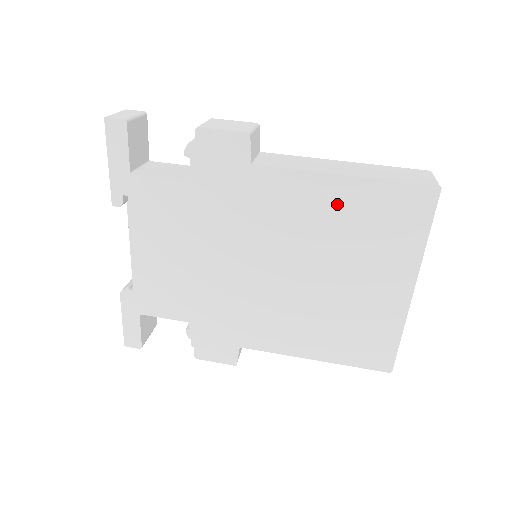
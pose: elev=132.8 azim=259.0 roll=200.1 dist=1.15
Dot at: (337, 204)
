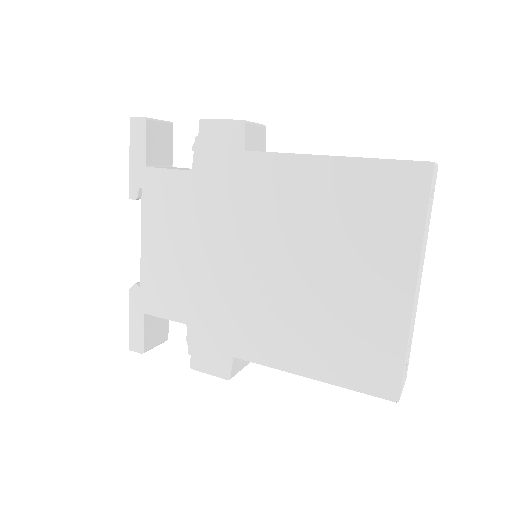
Dot at: (326, 188)
